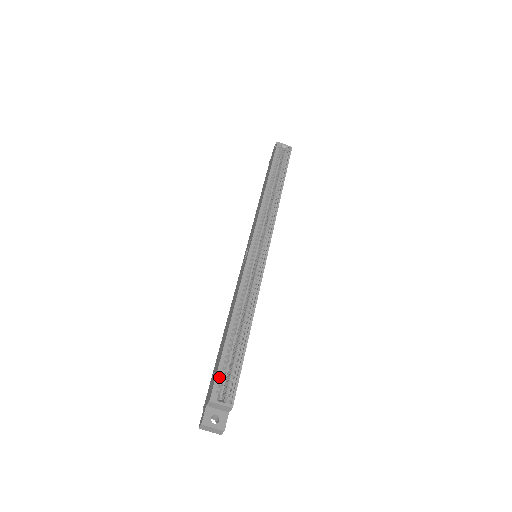
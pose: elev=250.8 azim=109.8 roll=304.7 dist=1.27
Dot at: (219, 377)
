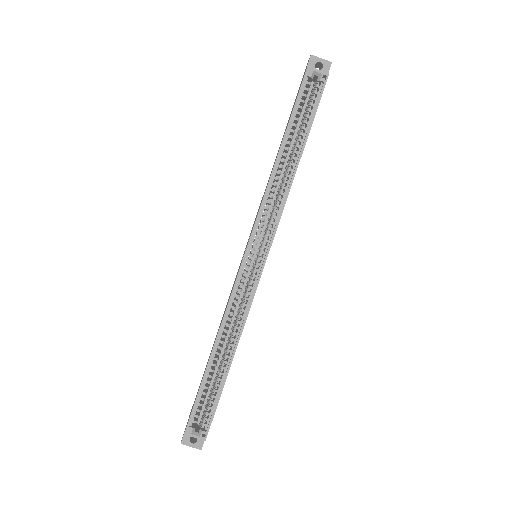
Dot at: occluded
